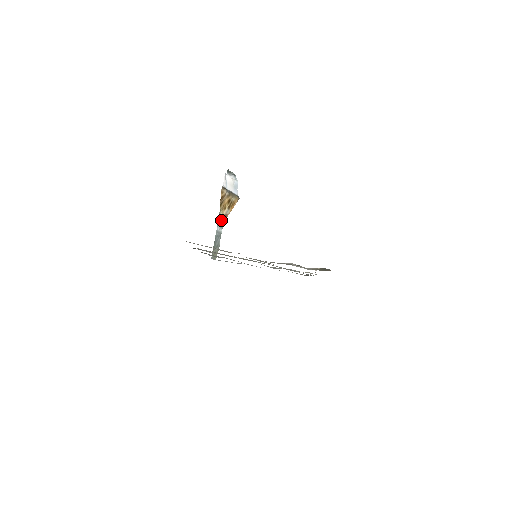
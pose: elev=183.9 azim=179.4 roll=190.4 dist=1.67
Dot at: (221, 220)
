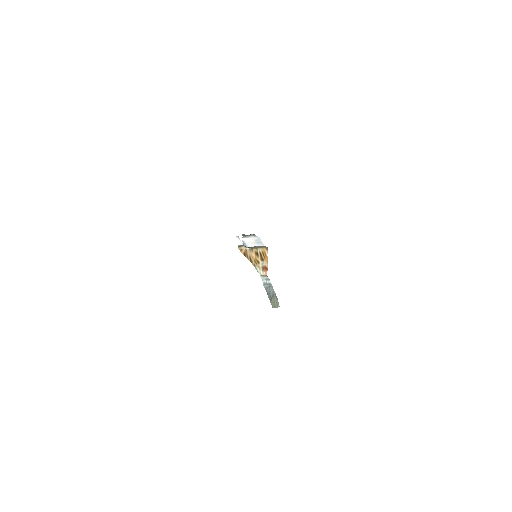
Dot at: (263, 274)
